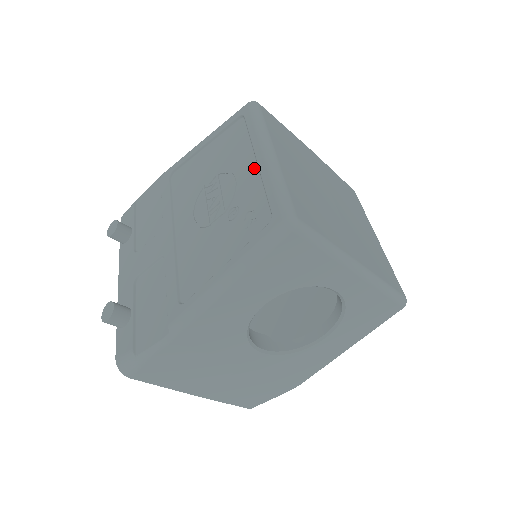
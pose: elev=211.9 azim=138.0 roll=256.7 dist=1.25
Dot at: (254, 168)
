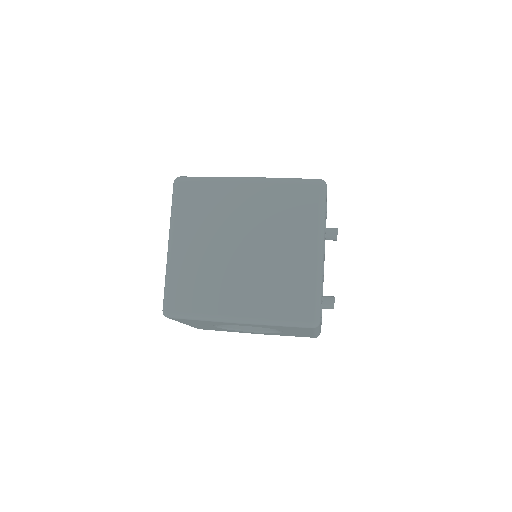
Dot at: occluded
